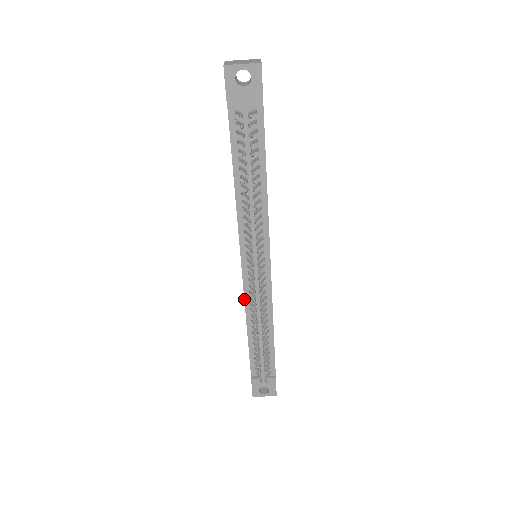
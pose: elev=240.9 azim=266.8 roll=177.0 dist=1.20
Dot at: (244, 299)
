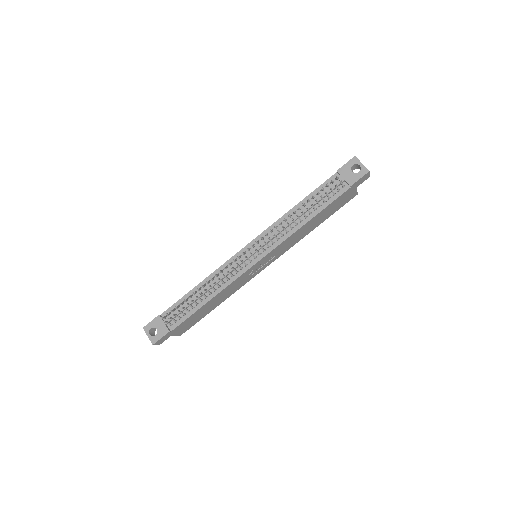
Dot at: (223, 264)
